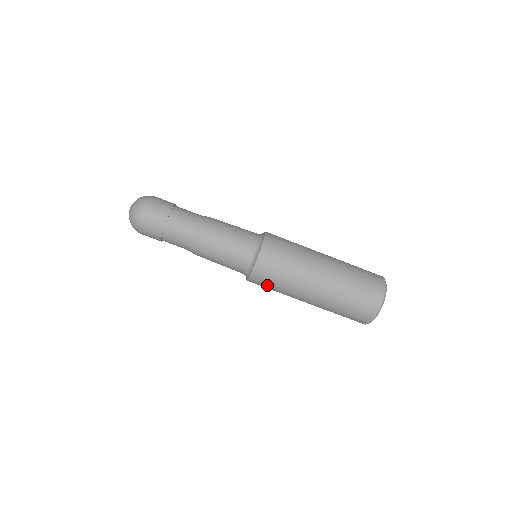
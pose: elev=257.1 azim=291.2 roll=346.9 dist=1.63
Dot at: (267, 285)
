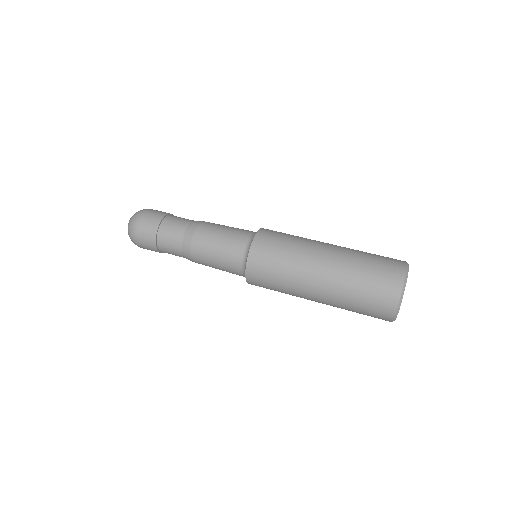
Dot at: (276, 241)
